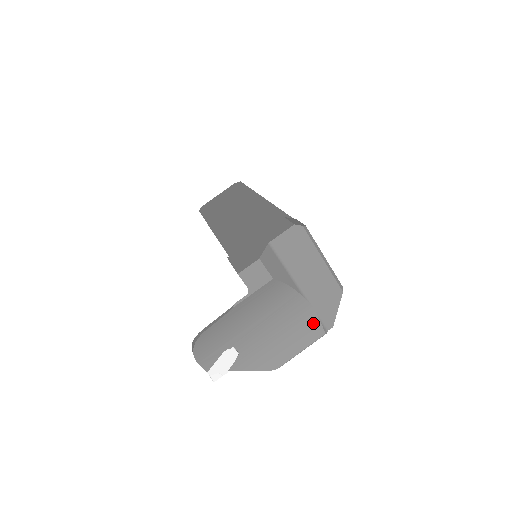
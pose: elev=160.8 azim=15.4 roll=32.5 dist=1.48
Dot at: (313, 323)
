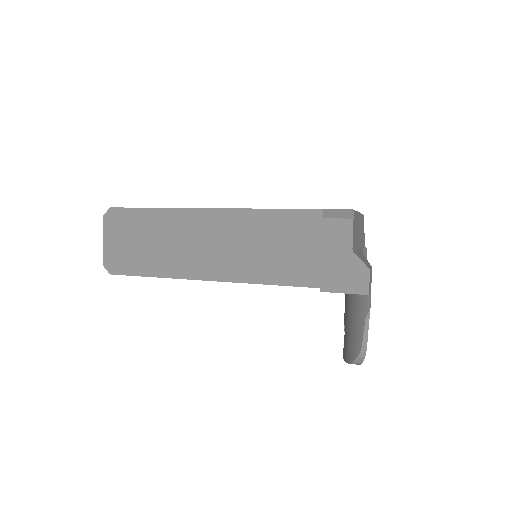
Dot at: occluded
